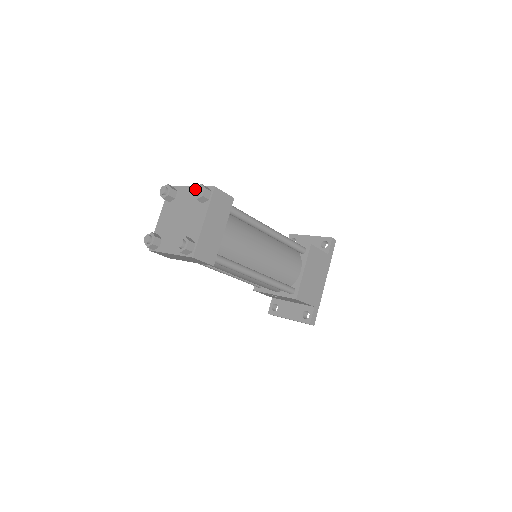
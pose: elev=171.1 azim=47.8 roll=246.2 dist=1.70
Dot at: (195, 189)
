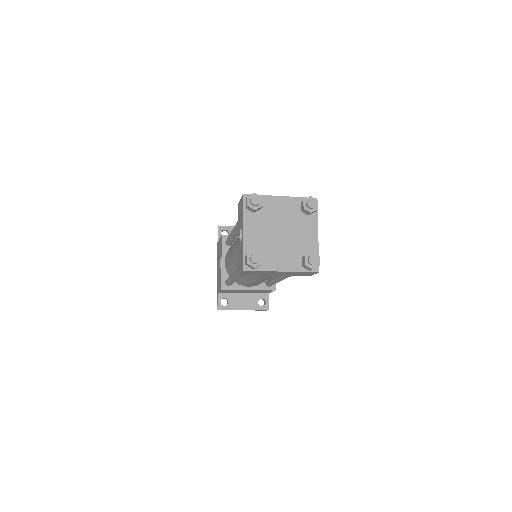
Dot at: (310, 202)
